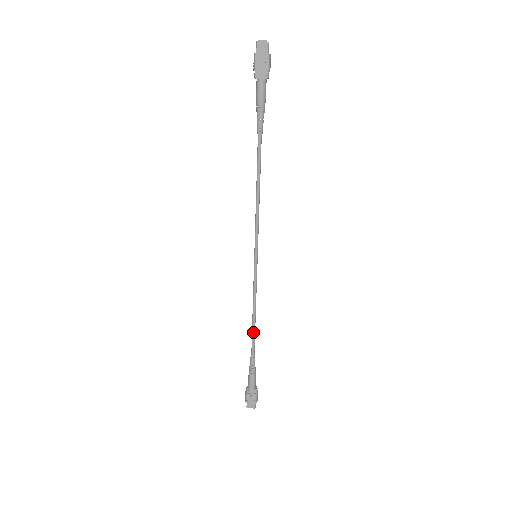
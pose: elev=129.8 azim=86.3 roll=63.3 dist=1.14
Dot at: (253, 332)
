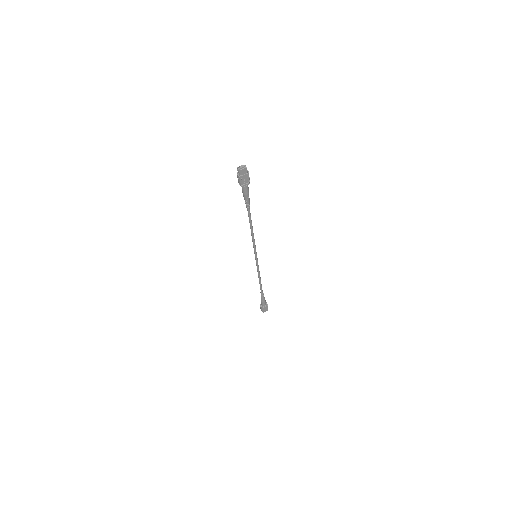
Dot at: (261, 285)
